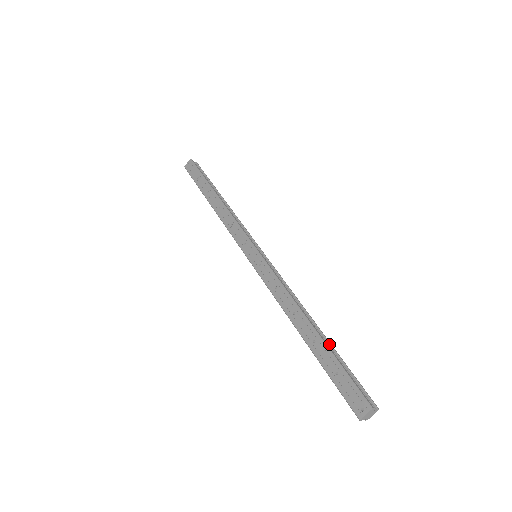
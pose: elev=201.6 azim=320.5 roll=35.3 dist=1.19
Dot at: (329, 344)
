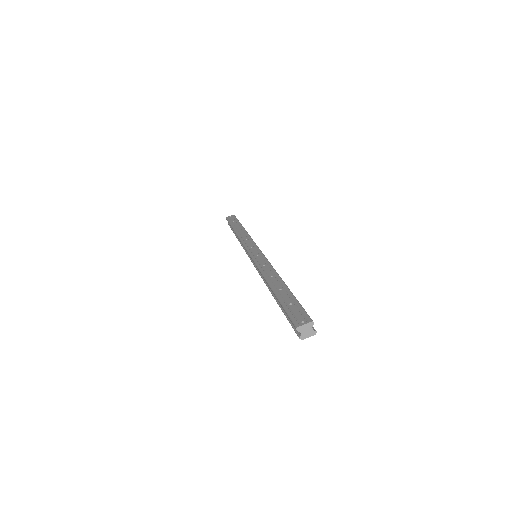
Dot at: occluded
